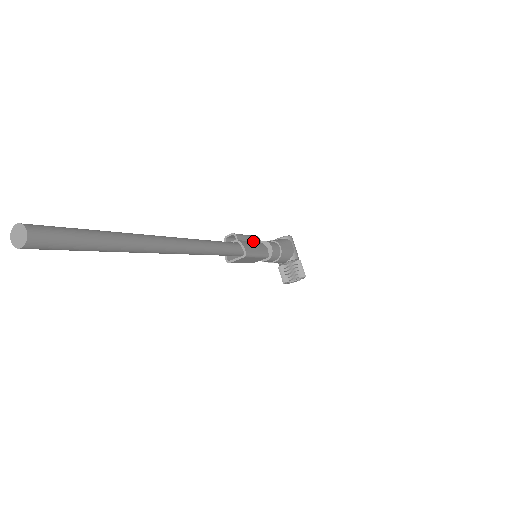
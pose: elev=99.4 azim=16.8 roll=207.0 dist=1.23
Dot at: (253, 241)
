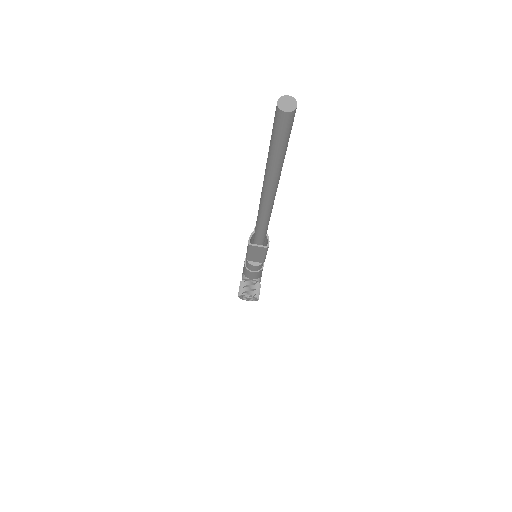
Dot at: occluded
